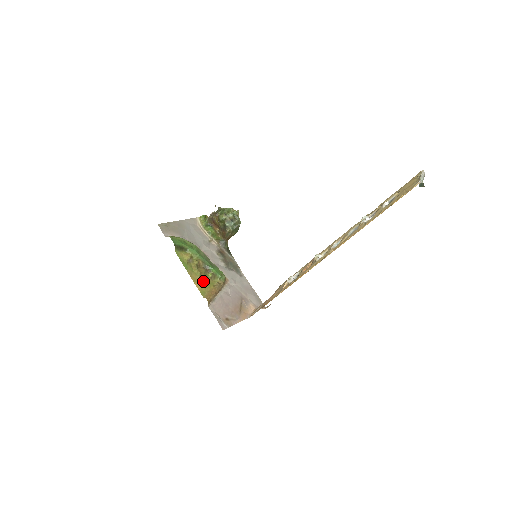
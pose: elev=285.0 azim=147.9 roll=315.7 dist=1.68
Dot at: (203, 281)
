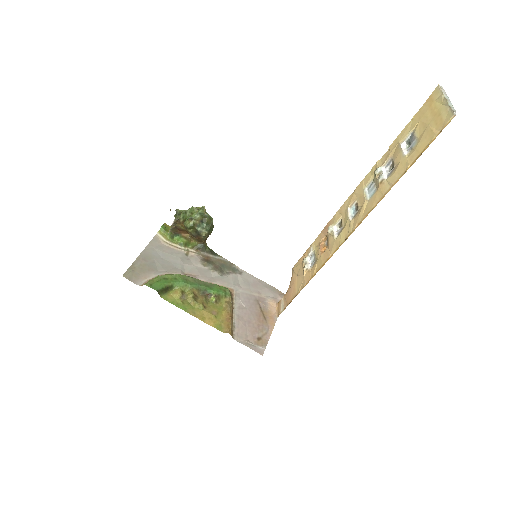
Dot at: (211, 312)
